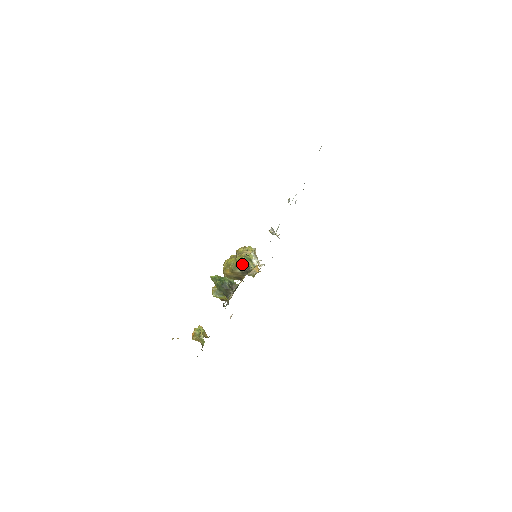
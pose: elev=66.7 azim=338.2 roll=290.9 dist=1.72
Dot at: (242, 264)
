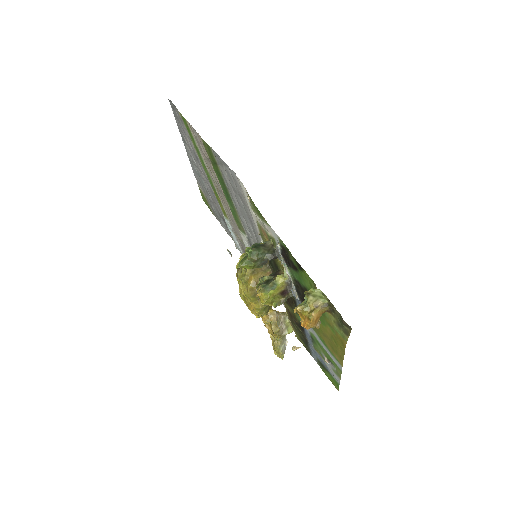
Dot at: occluded
